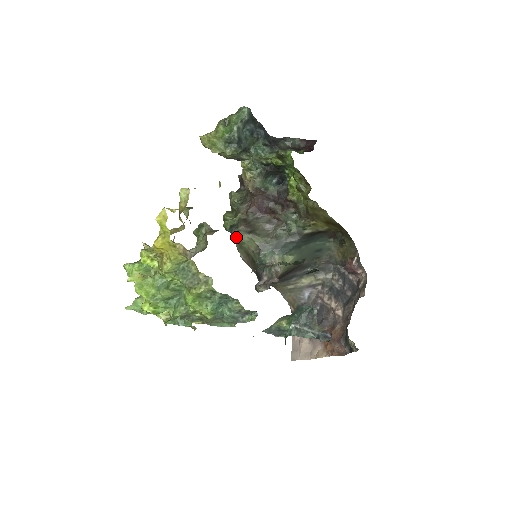
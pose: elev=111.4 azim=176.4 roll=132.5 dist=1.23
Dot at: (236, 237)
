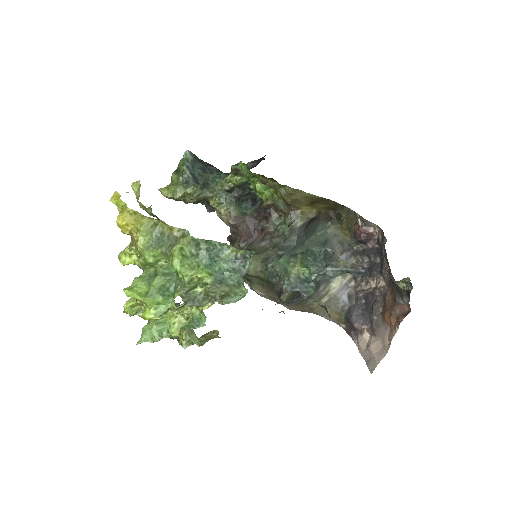
Dot at: occluded
